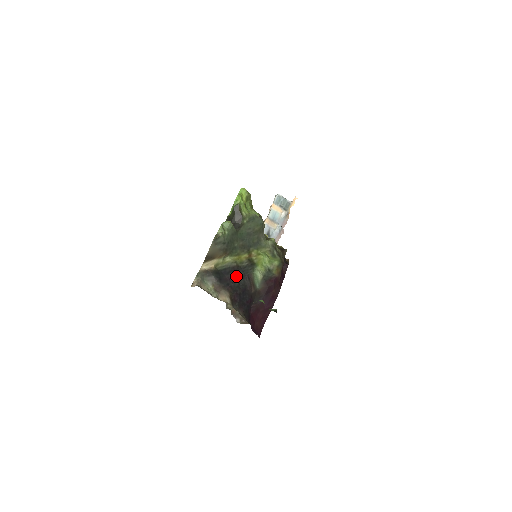
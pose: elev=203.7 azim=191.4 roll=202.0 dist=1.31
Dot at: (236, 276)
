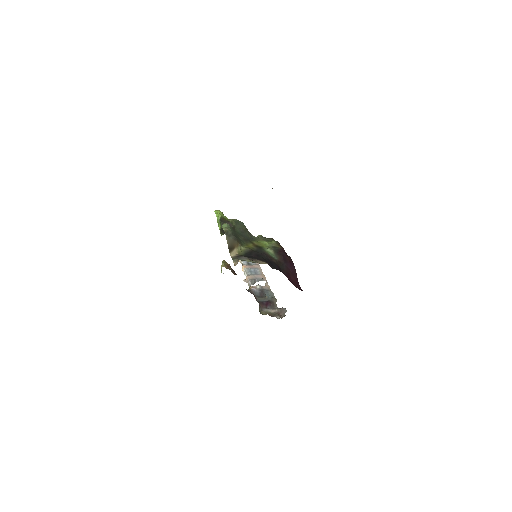
Dot at: (257, 255)
